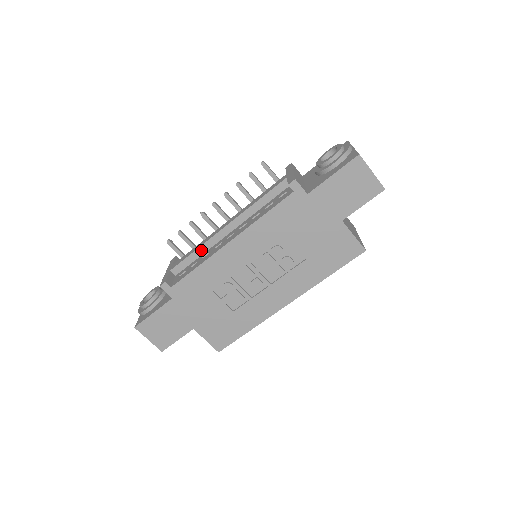
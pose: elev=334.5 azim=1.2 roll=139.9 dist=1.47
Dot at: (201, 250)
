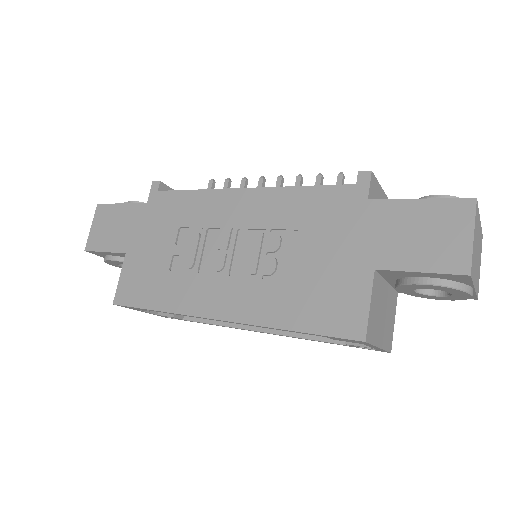
Dot at: occluded
